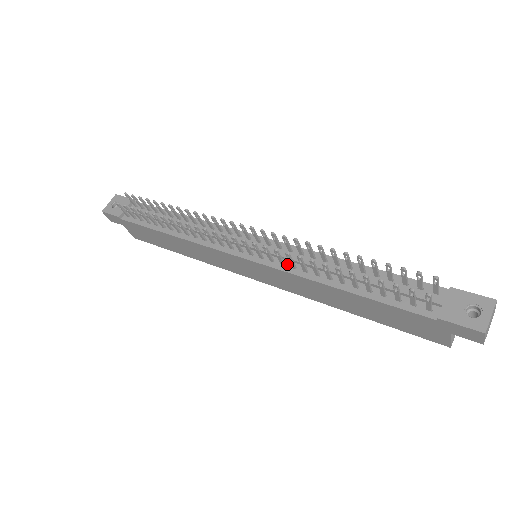
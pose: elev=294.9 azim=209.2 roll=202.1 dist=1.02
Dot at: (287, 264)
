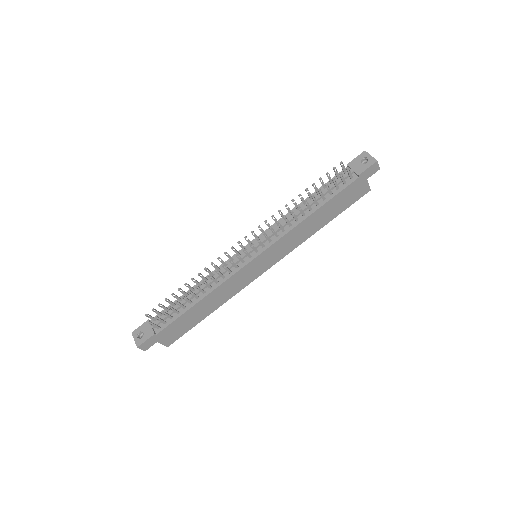
Dot at: (279, 234)
